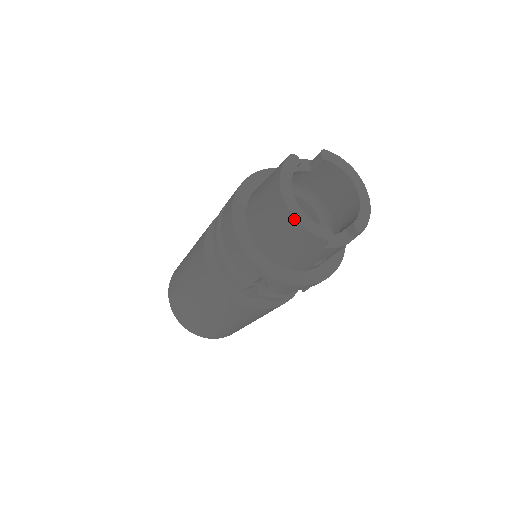
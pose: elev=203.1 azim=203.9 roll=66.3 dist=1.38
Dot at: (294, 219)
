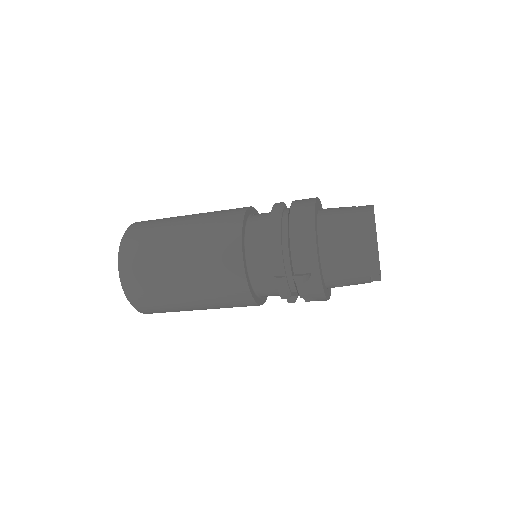
Dot at: (377, 247)
